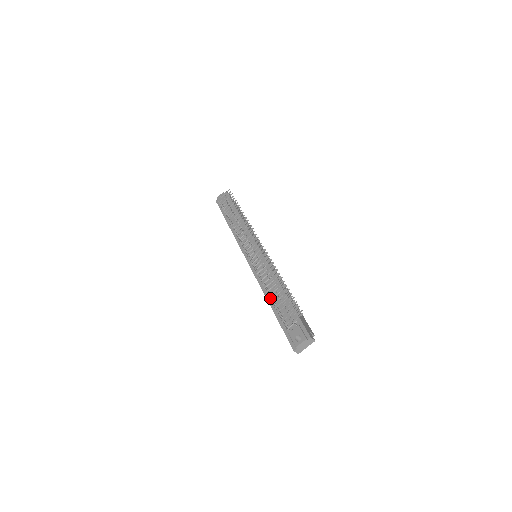
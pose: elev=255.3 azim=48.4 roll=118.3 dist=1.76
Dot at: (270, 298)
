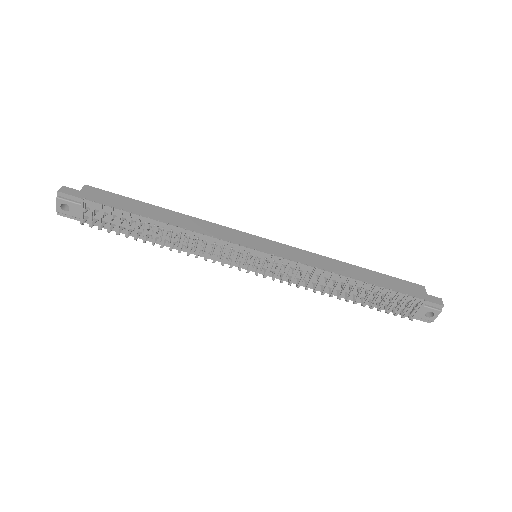
Dot at: occluded
